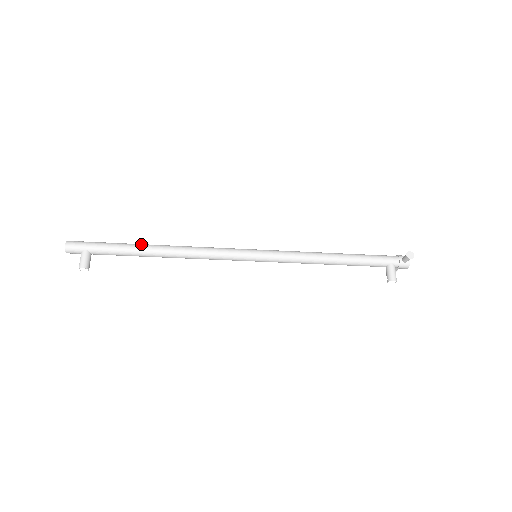
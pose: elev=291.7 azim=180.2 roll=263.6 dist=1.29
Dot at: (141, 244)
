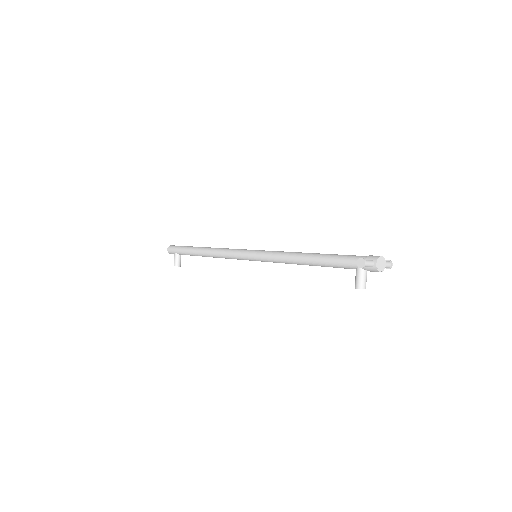
Dot at: (196, 247)
